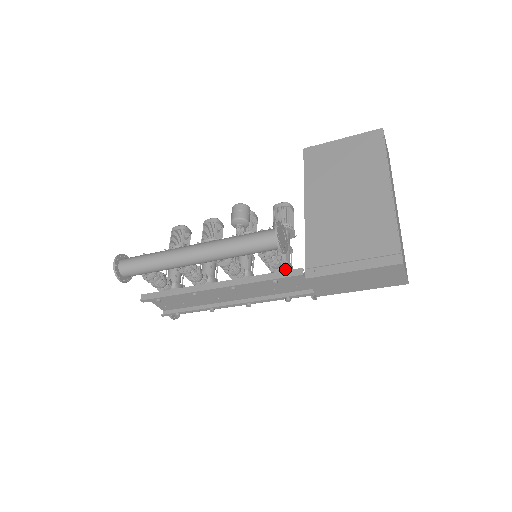
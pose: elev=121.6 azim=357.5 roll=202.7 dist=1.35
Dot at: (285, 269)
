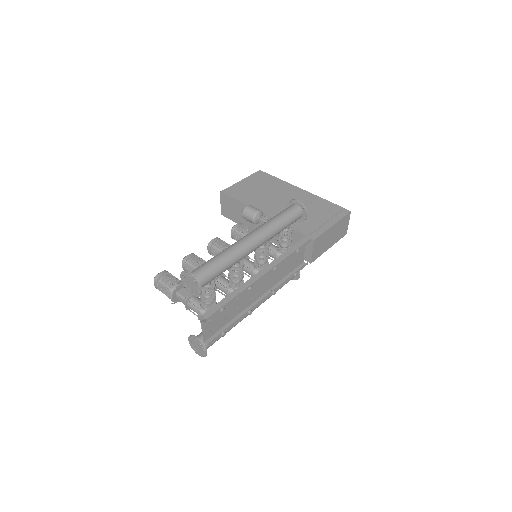
Dot at: occluded
